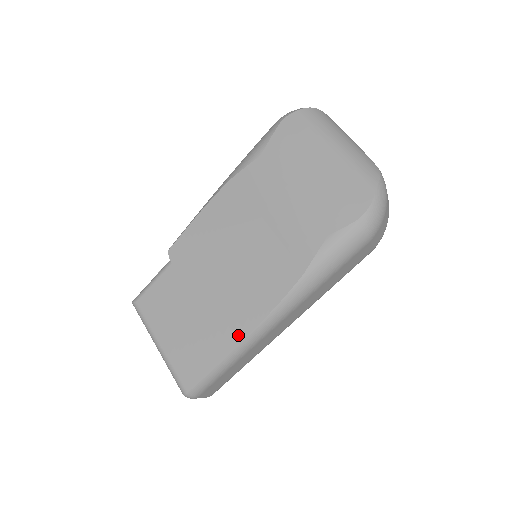
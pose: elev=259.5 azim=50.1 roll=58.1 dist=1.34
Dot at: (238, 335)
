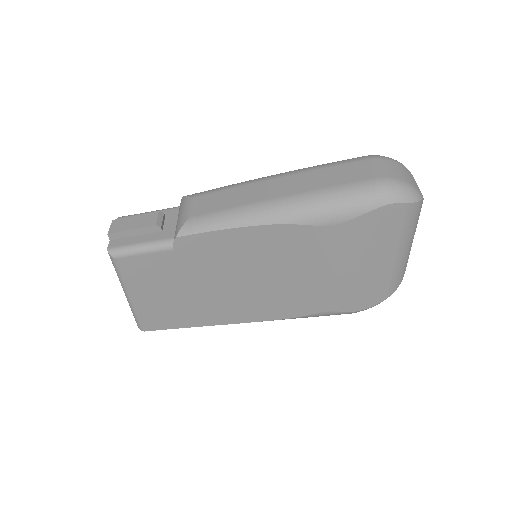
Dot at: (209, 322)
